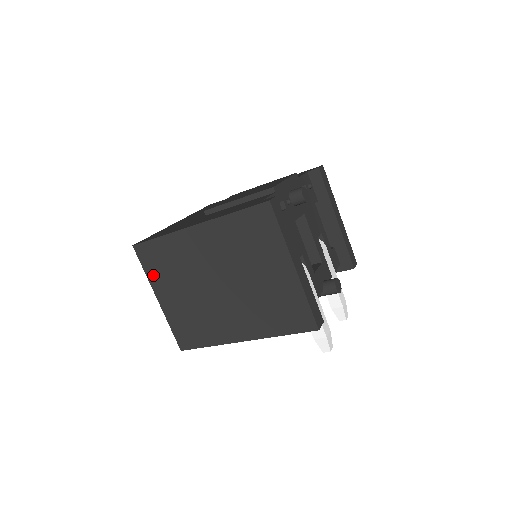
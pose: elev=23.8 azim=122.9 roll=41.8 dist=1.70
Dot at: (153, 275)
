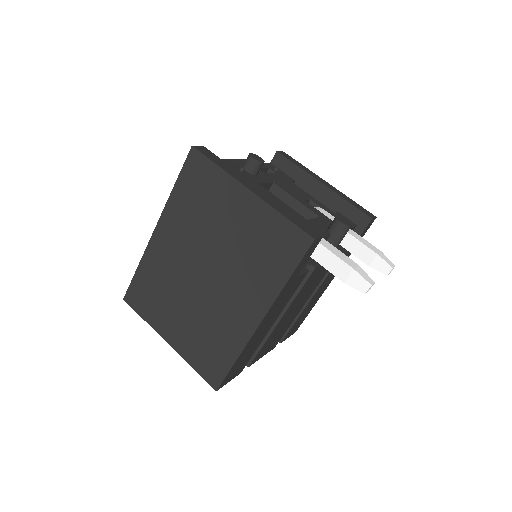
Dot at: (151, 317)
